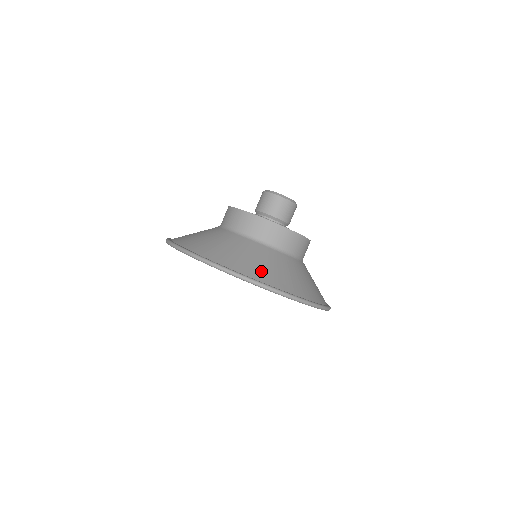
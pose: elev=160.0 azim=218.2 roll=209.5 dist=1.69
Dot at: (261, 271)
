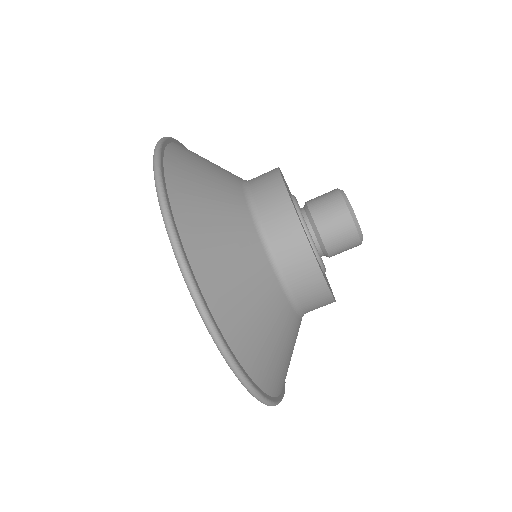
Dot at: (187, 174)
